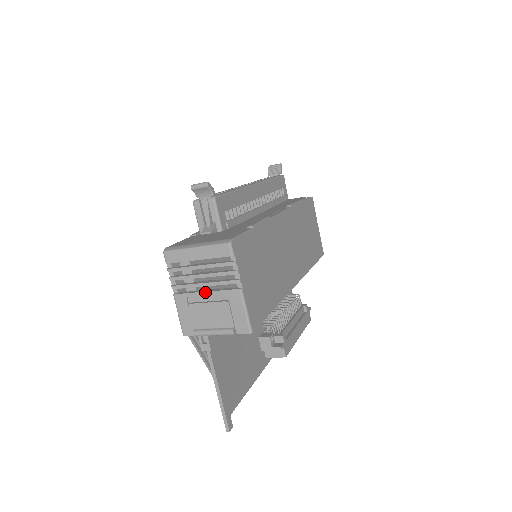
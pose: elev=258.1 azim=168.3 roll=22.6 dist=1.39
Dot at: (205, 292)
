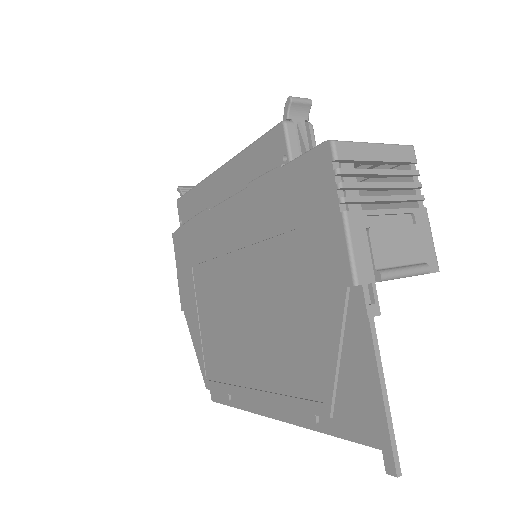
Dot at: (389, 209)
